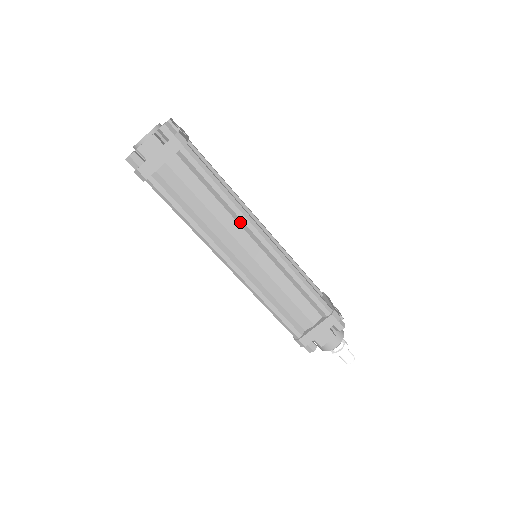
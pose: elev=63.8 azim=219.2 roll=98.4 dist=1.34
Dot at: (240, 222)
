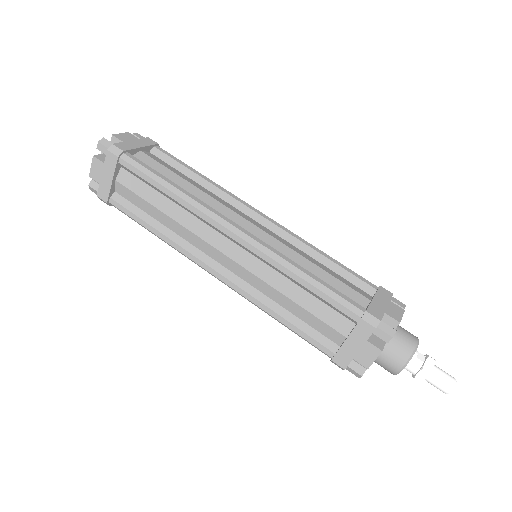
Dot at: (230, 200)
